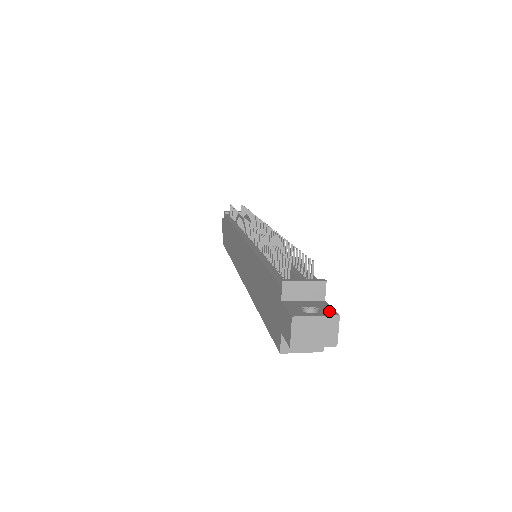
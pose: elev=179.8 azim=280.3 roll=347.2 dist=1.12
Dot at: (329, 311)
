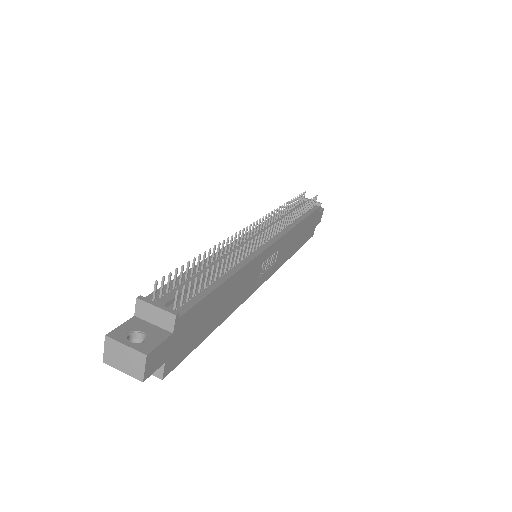
Dot at: (148, 346)
